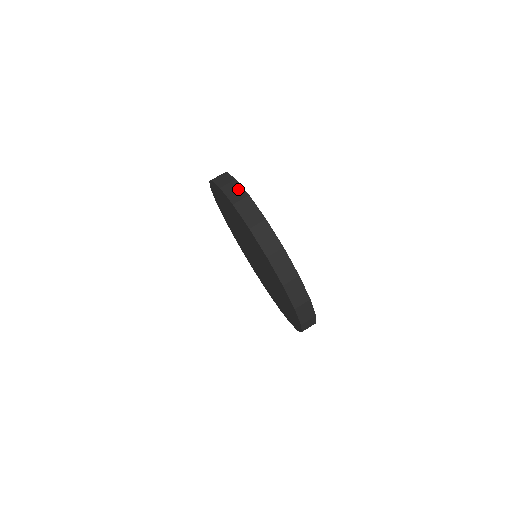
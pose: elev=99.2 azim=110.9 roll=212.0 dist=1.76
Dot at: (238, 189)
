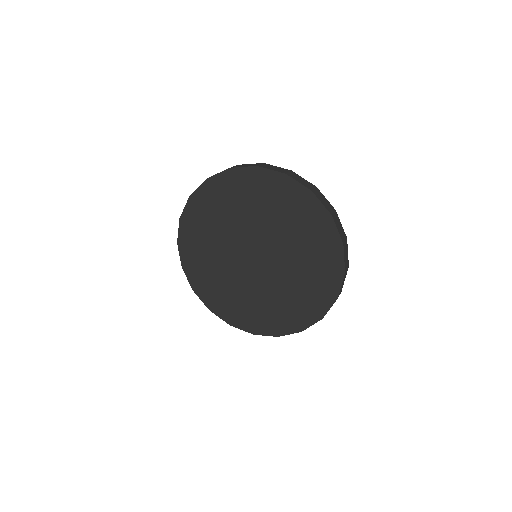
Dot at: occluded
